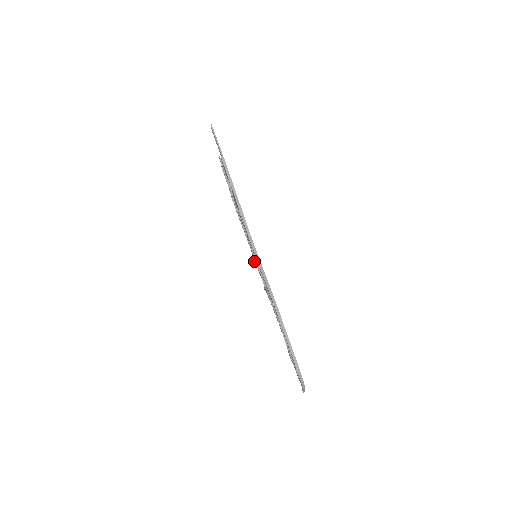
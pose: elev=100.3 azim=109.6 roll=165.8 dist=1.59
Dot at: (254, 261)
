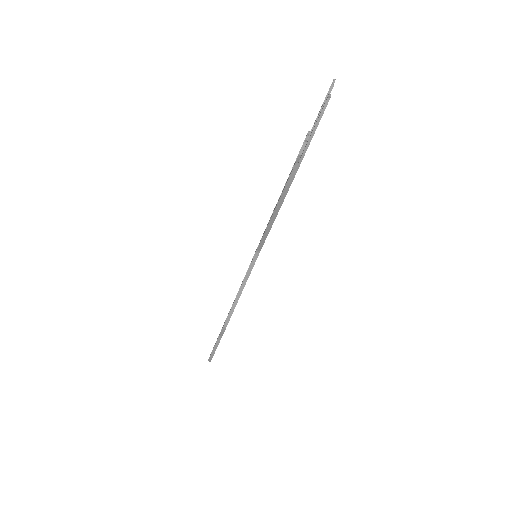
Dot at: occluded
